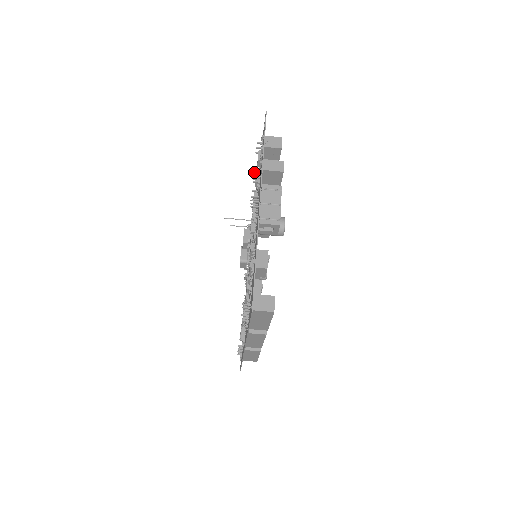
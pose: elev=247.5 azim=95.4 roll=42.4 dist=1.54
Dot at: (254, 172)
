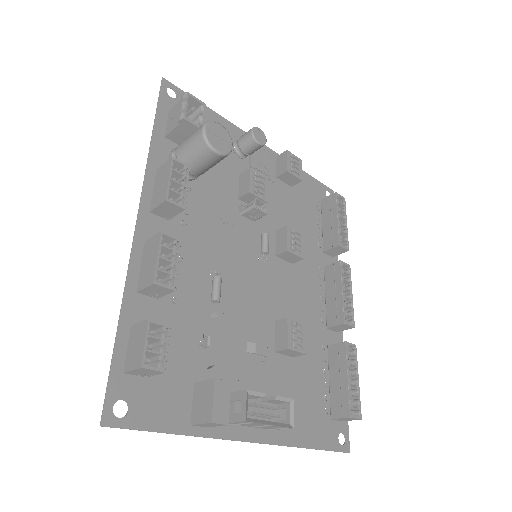
Dot at: occluded
